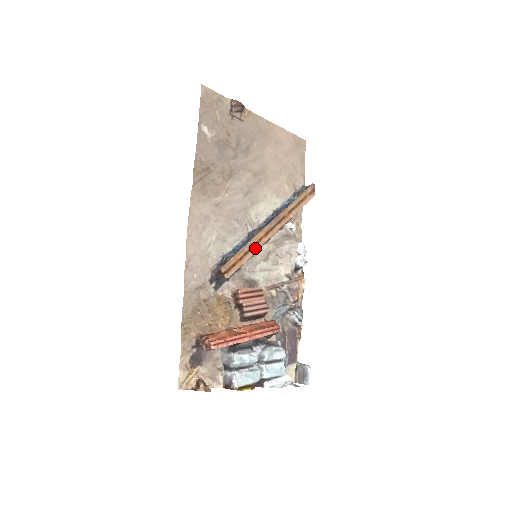
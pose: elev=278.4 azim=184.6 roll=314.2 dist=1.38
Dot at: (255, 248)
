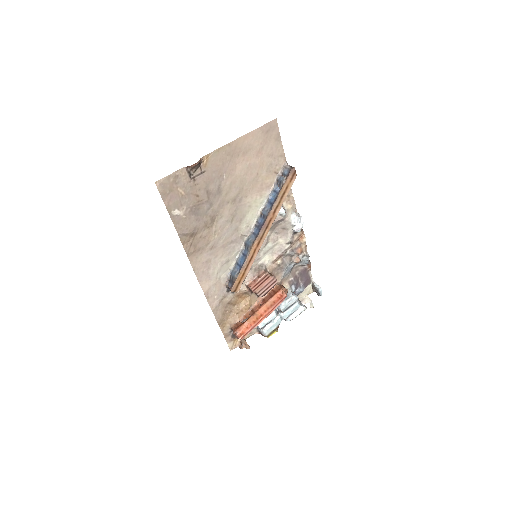
Dot at: (252, 260)
